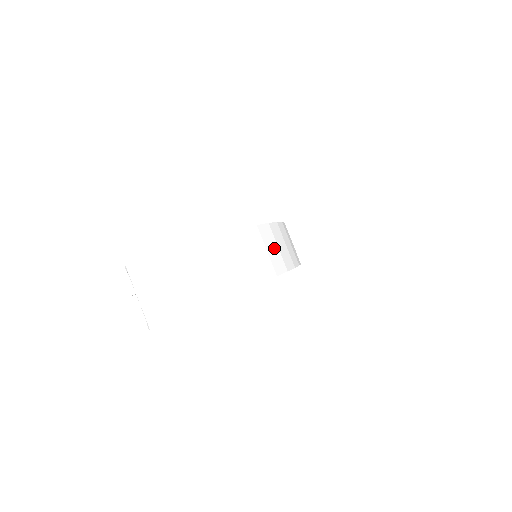
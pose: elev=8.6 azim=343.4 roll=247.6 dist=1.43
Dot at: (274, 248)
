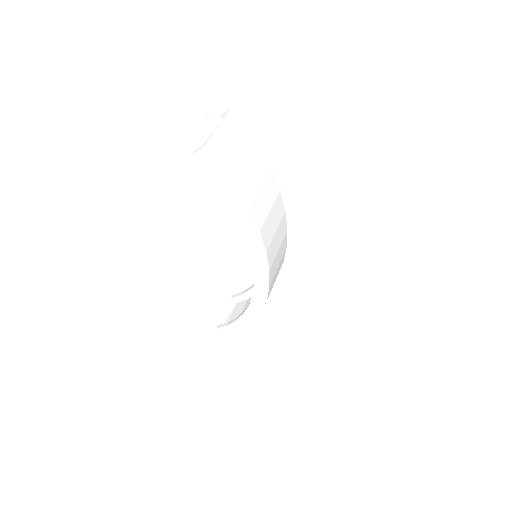
Dot at: (278, 260)
